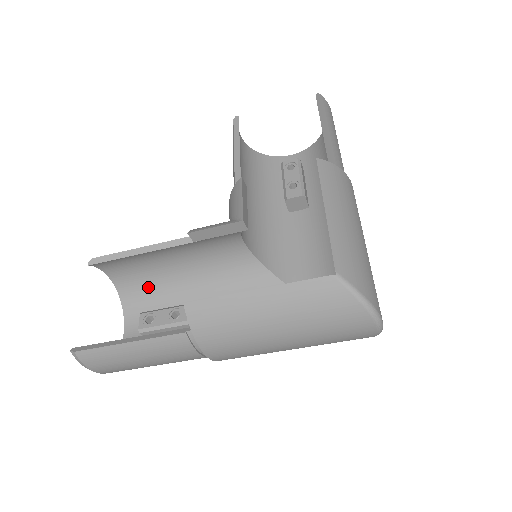
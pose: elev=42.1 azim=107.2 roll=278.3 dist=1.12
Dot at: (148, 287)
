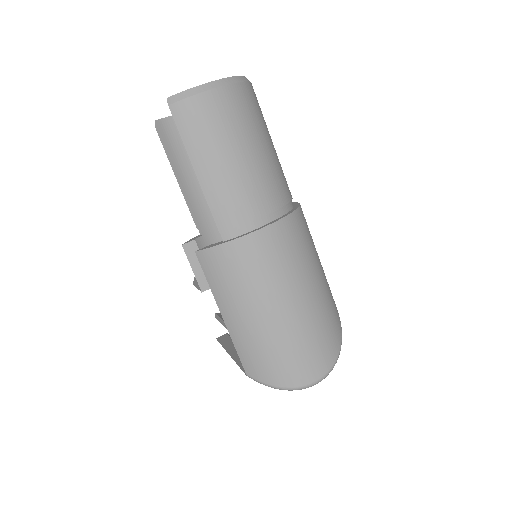
Dot at: occluded
